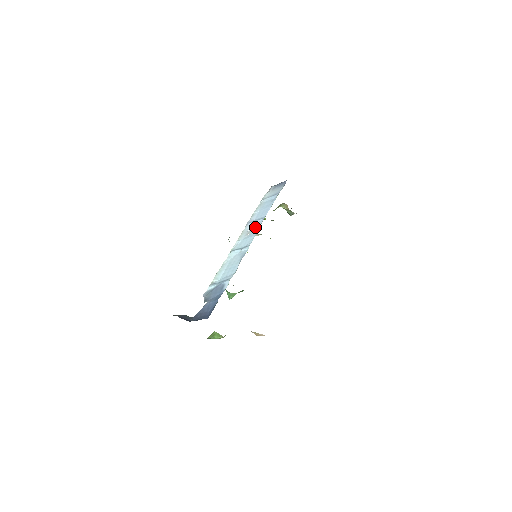
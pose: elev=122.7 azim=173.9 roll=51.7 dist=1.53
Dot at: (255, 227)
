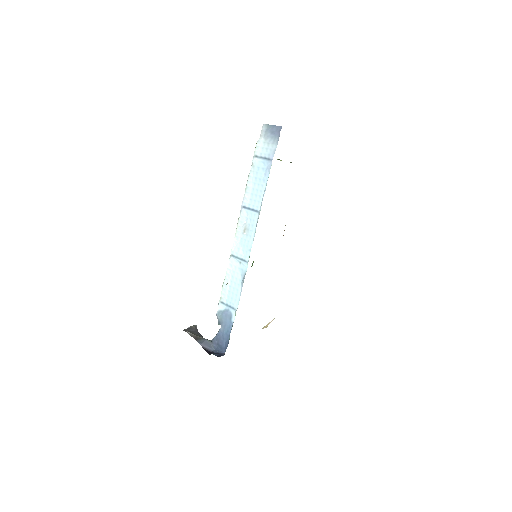
Dot at: (250, 225)
